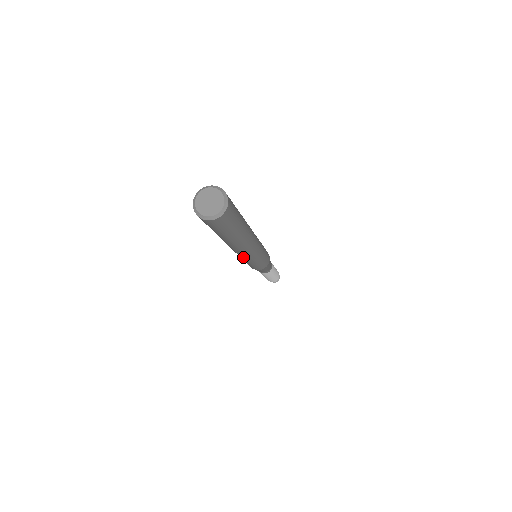
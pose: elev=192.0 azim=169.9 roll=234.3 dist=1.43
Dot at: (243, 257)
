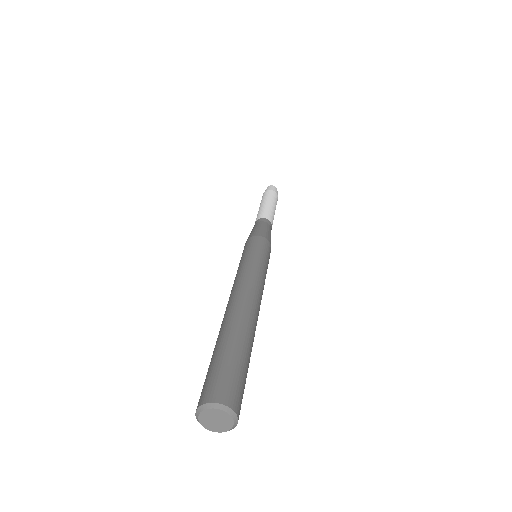
Dot at: occluded
